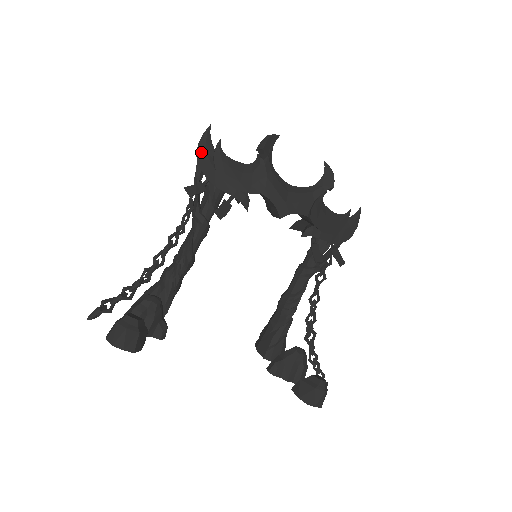
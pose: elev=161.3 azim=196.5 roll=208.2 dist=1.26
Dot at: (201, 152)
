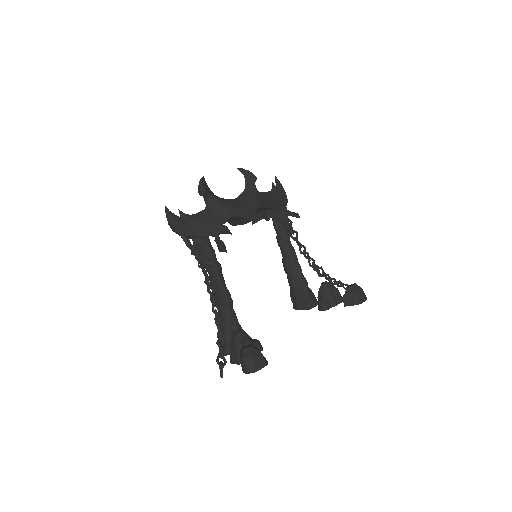
Dot at: (177, 226)
